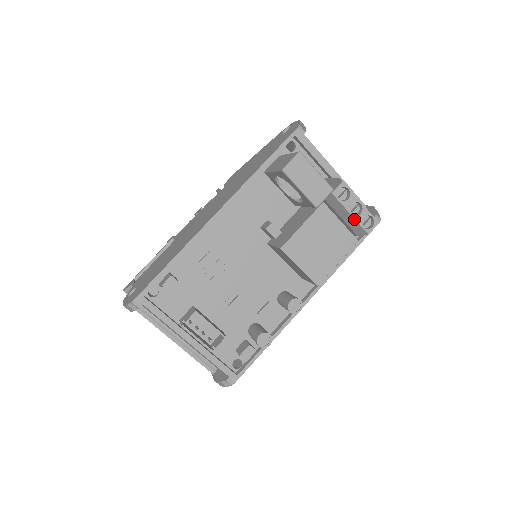
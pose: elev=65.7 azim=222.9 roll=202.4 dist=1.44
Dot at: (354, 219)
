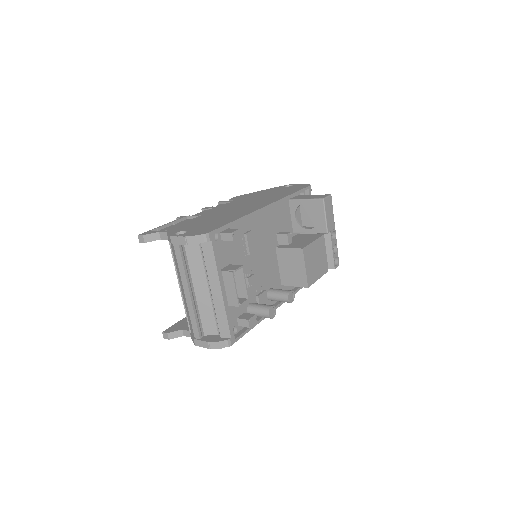
Dot at: (332, 255)
